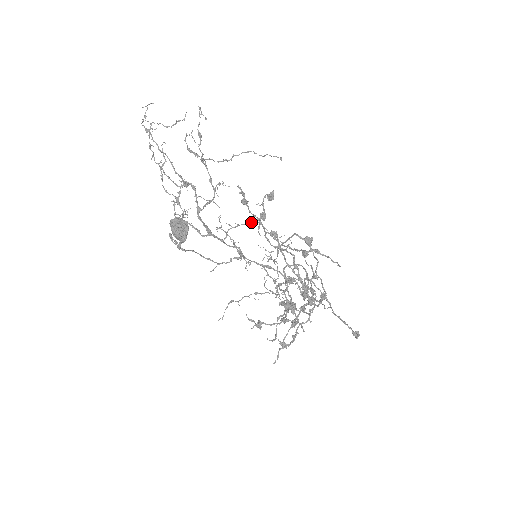
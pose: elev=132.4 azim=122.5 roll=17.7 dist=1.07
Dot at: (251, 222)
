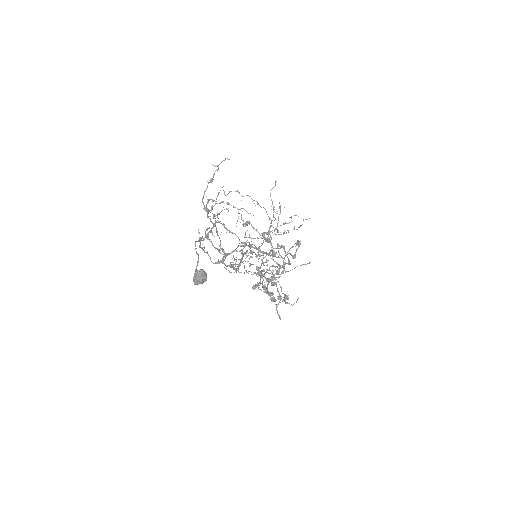
Dot at: occluded
